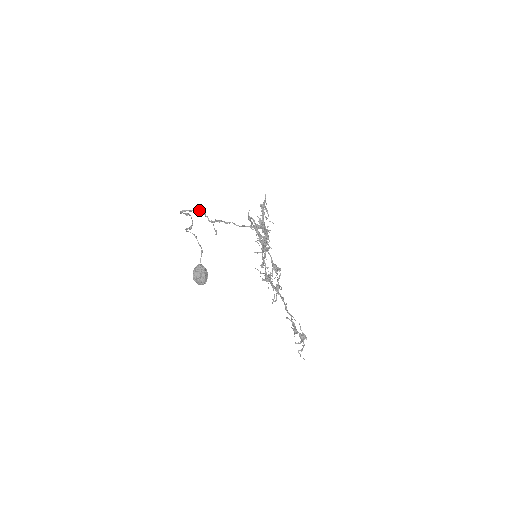
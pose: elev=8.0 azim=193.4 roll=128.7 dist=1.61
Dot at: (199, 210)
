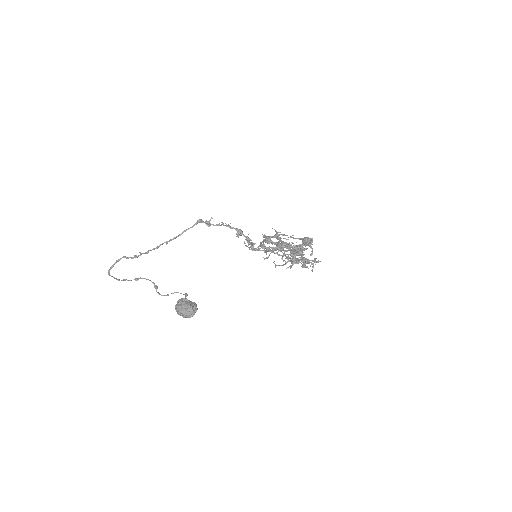
Dot at: (118, 260)
